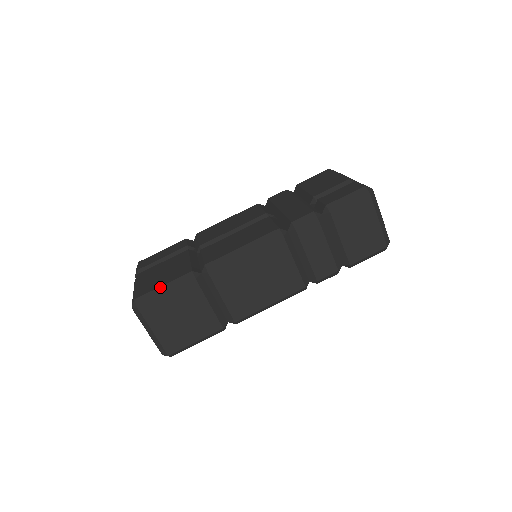
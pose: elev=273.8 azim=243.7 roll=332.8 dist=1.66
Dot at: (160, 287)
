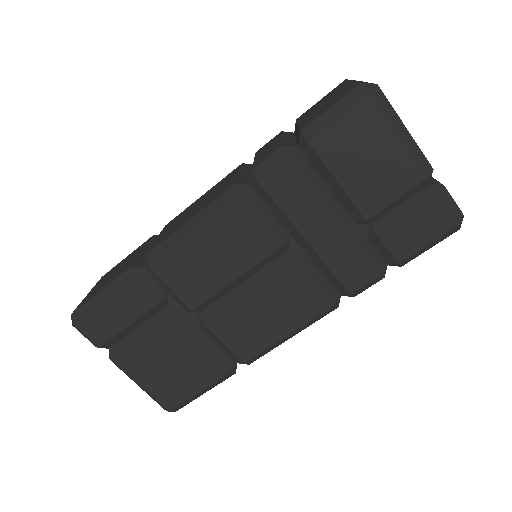
Dot at: (195, 396)
